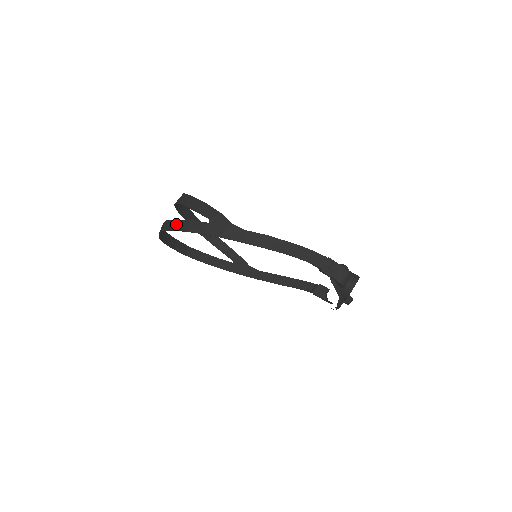
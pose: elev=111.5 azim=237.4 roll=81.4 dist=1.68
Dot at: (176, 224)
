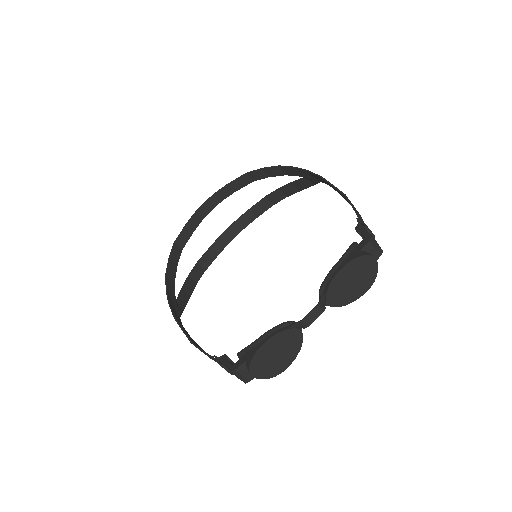
Dot at: (269, 172)
